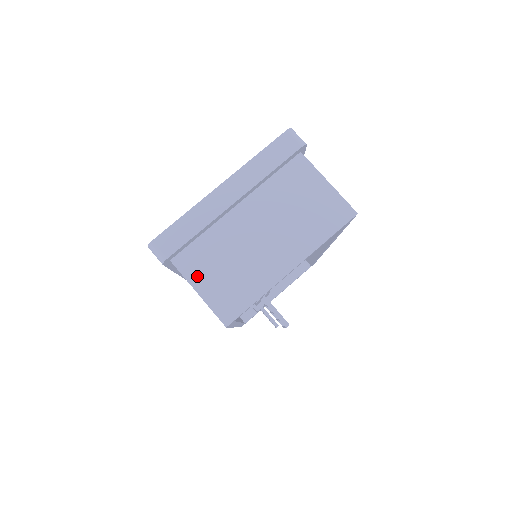
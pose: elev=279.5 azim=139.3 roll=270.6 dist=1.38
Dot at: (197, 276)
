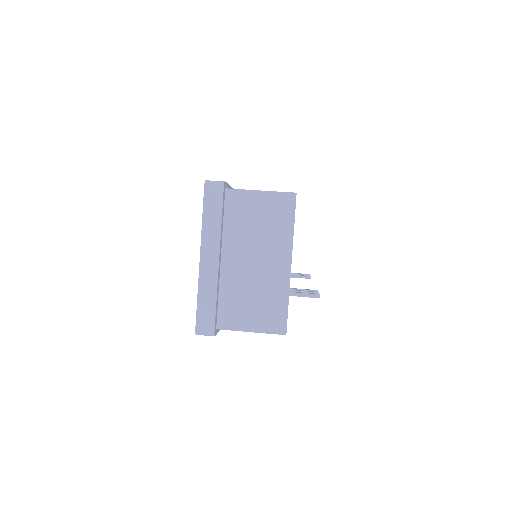
Dot at: (240, 323)
